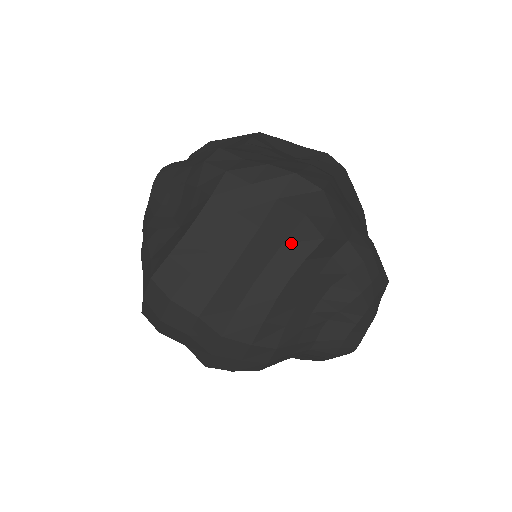
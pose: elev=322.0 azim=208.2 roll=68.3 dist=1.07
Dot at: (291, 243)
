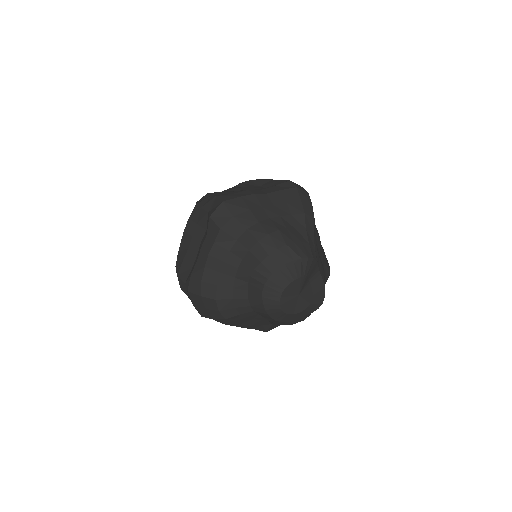
Dot at: (209, 234)
